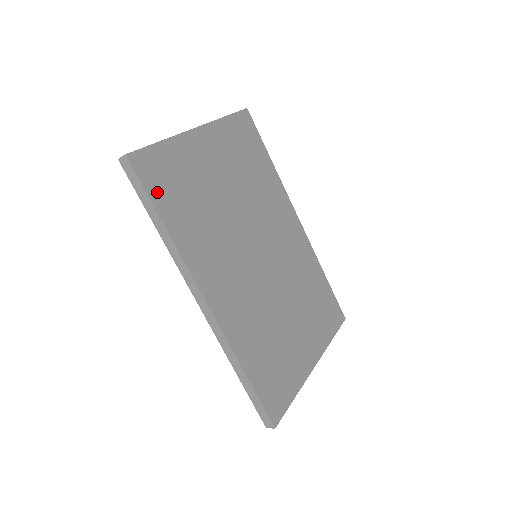
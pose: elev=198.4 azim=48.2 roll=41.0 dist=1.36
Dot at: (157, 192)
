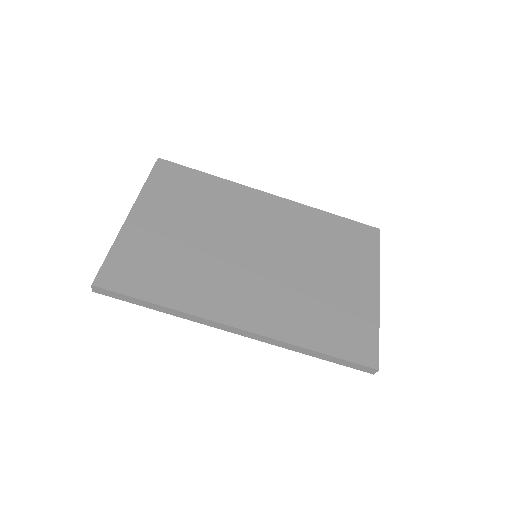
Dot at: (136, 288)
